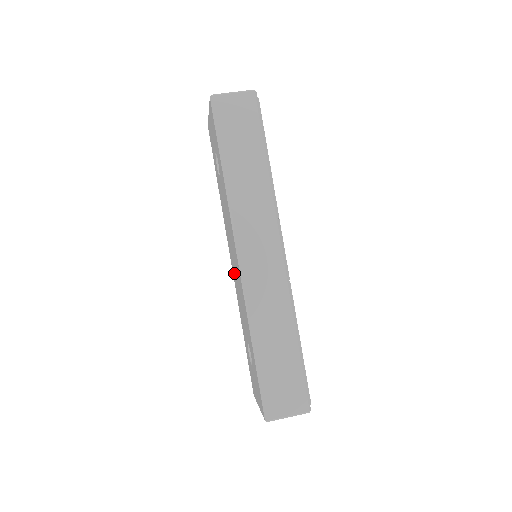
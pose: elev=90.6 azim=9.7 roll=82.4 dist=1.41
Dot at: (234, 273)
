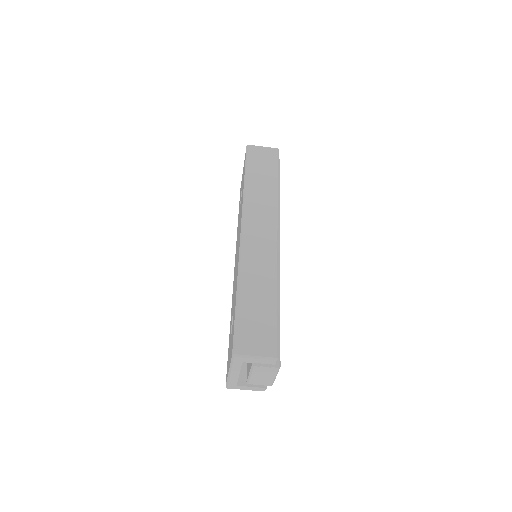
Dot at: occluded
